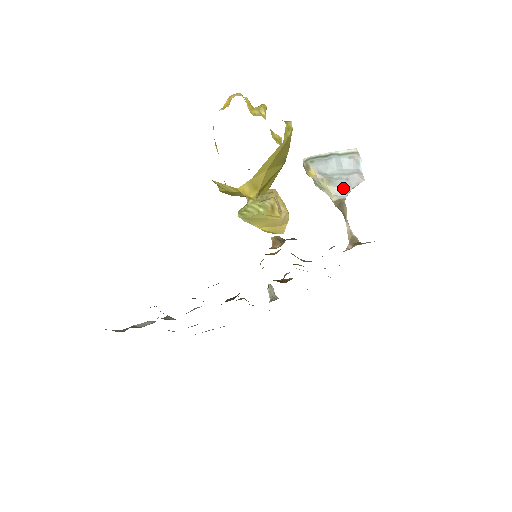
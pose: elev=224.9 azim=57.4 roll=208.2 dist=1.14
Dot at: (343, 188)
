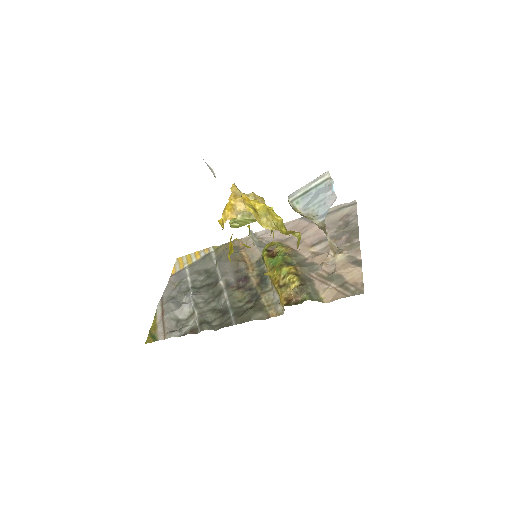
Dot at: (323, 214)
